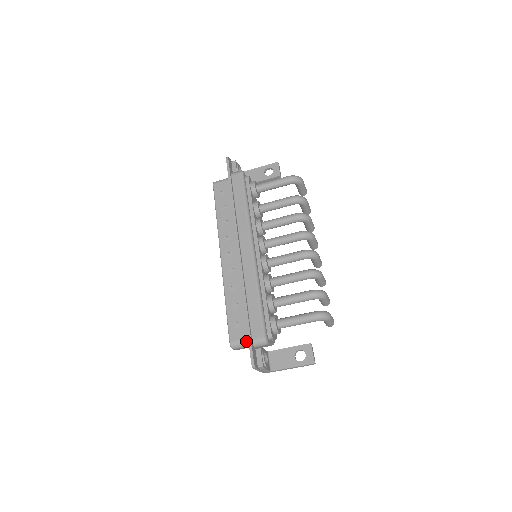
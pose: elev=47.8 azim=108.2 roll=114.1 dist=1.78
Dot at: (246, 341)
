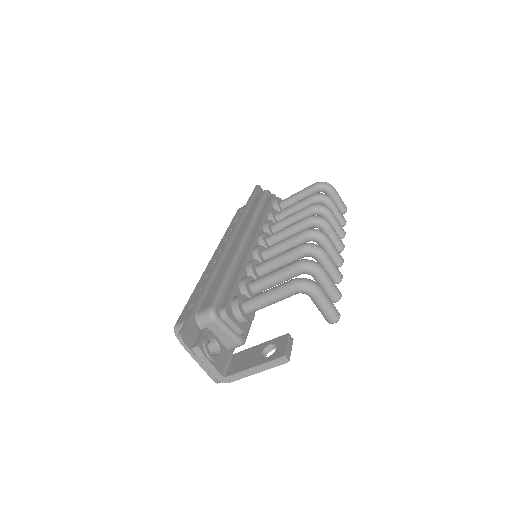
Dot at: occluded
